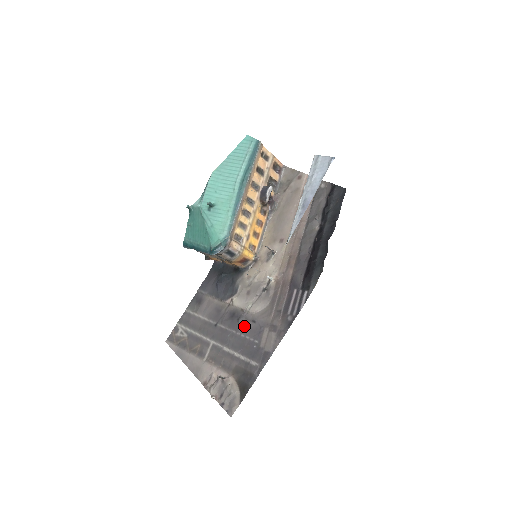
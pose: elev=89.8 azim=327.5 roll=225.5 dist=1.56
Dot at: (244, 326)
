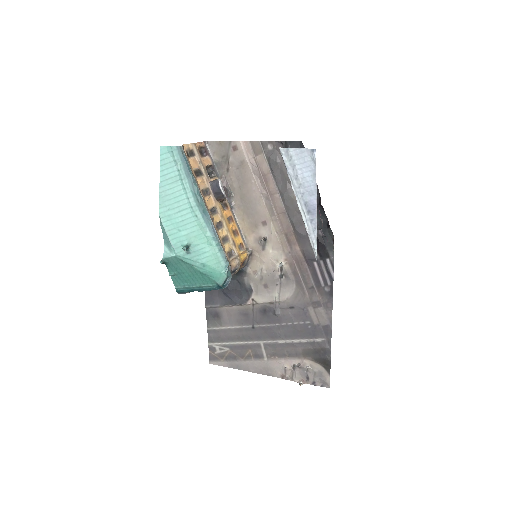
Dot at: (285, 316)
